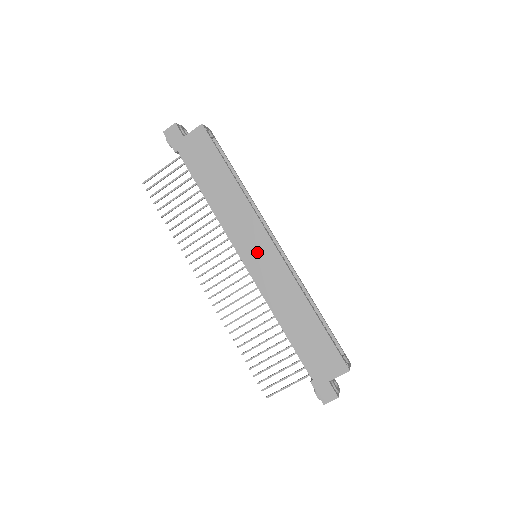
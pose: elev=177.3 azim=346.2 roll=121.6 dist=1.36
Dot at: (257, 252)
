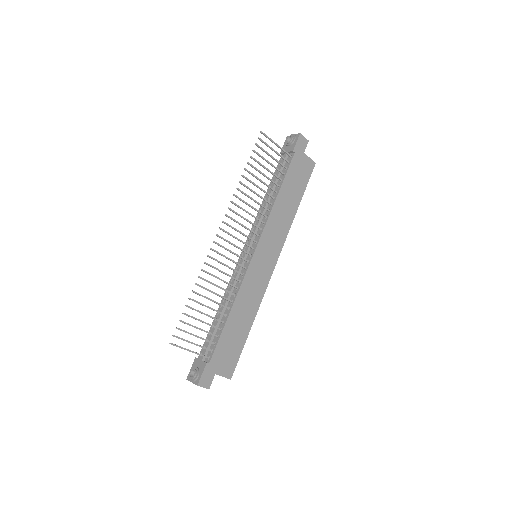
Dot at: (265, 257)
